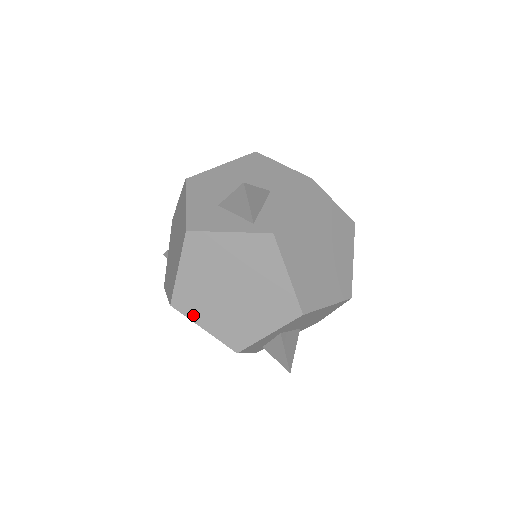
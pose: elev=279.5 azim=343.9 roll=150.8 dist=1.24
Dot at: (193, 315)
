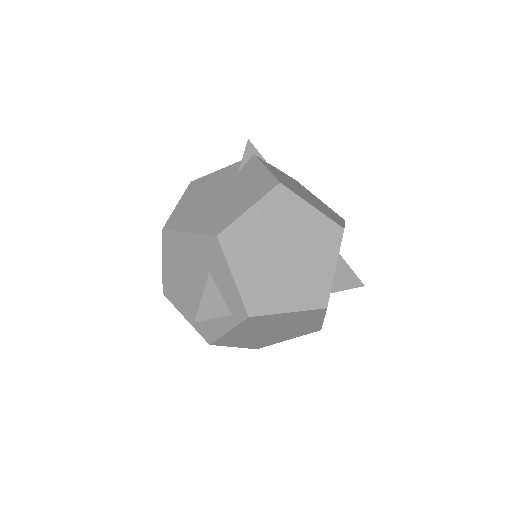
Dot at: (274, 343)
